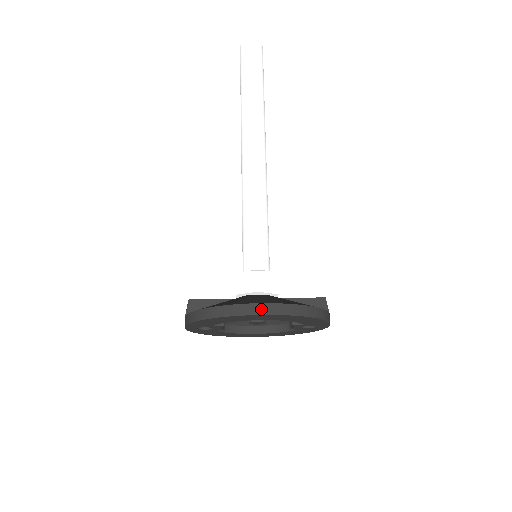
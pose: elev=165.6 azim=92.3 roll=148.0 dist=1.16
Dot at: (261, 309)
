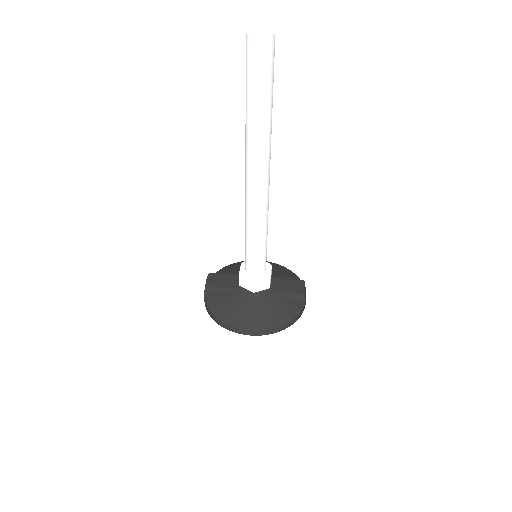
Dot at: (250, 333)
